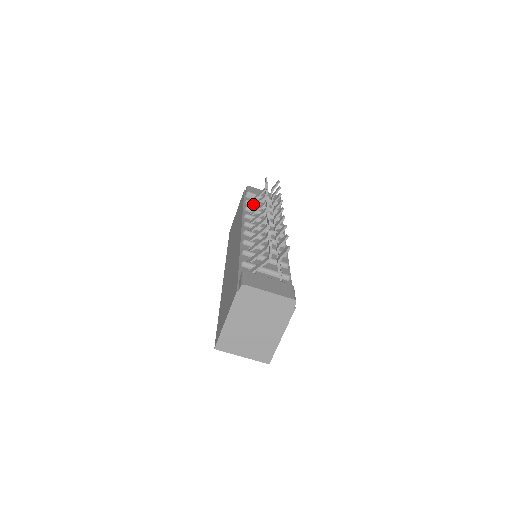
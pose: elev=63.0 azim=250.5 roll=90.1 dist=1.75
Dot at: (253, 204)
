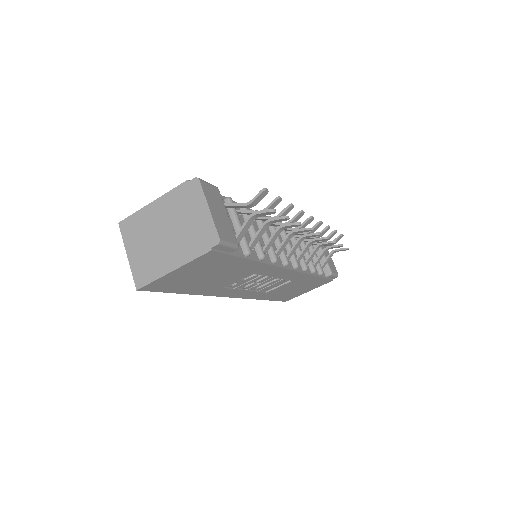
Dot at: occluded
